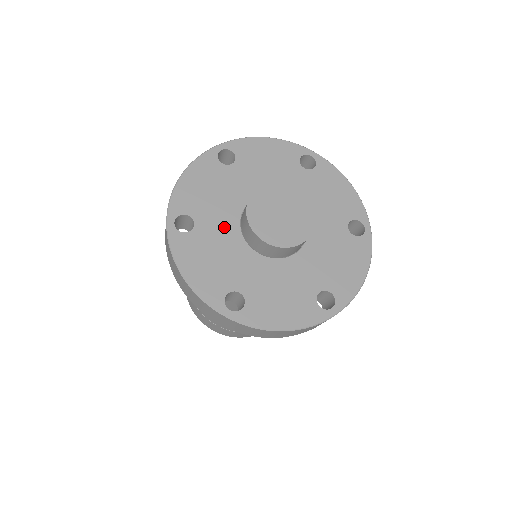
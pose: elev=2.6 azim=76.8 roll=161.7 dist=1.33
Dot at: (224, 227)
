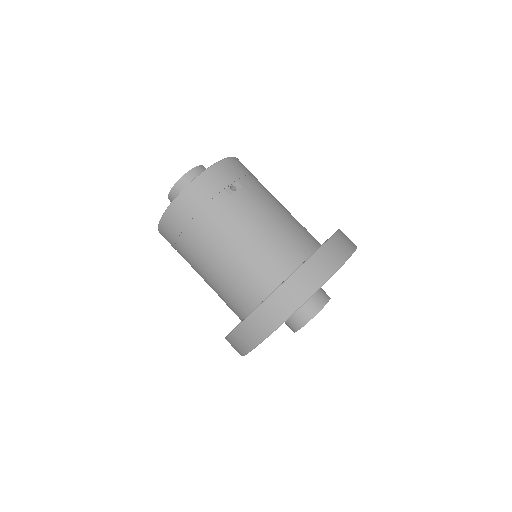
Dot at: occluded
